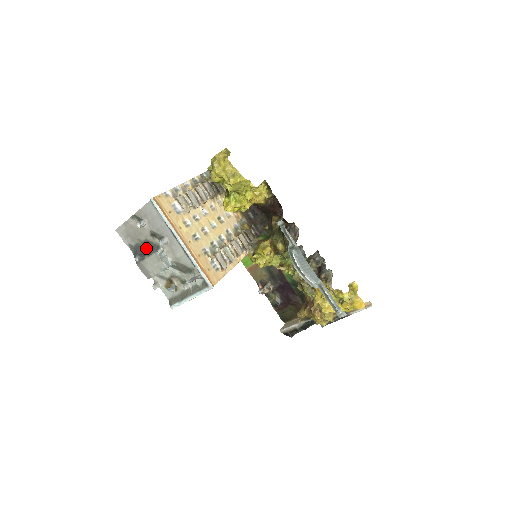
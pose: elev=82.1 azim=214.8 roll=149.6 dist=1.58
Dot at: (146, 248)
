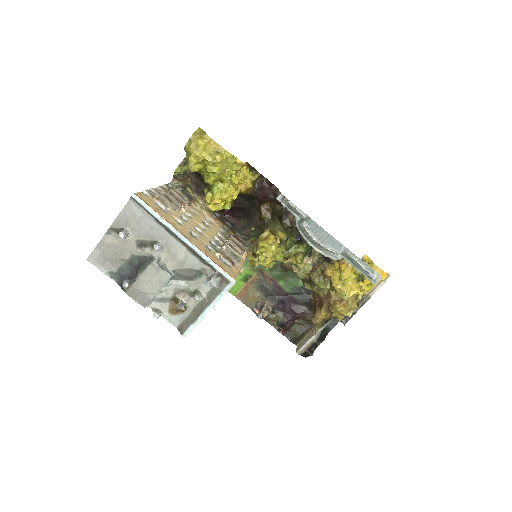
Dot at: (135, 266)
